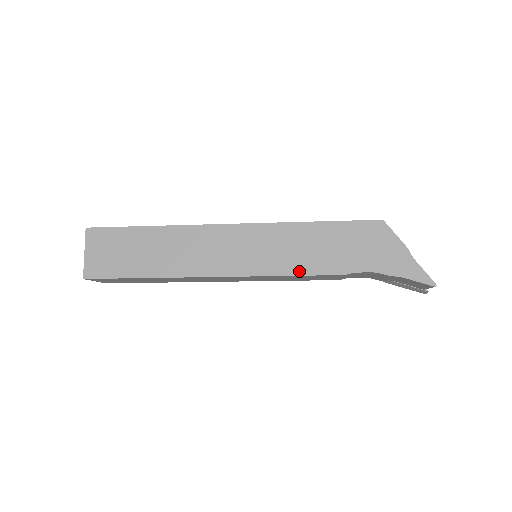
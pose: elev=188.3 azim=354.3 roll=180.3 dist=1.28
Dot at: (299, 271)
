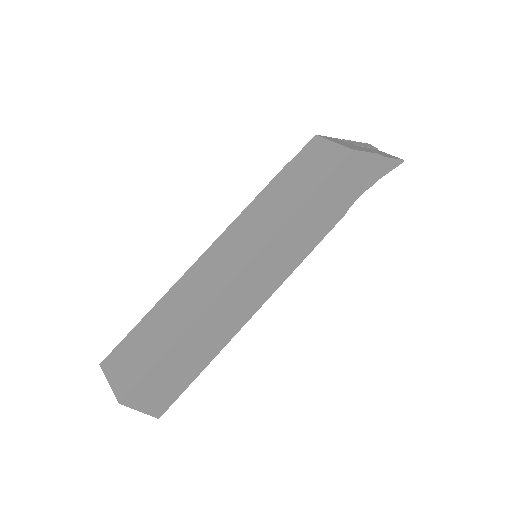
Dot at: (313, 245)
